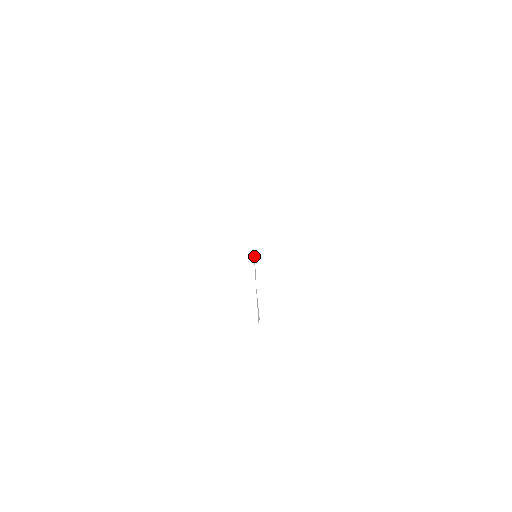
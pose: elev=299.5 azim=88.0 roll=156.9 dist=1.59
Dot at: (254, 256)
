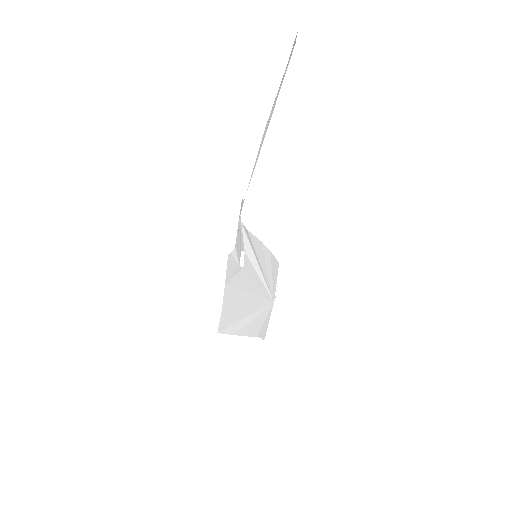
Dot at: (247, 251)
